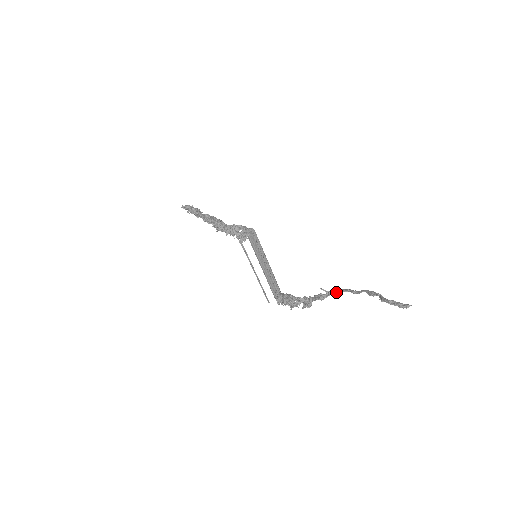
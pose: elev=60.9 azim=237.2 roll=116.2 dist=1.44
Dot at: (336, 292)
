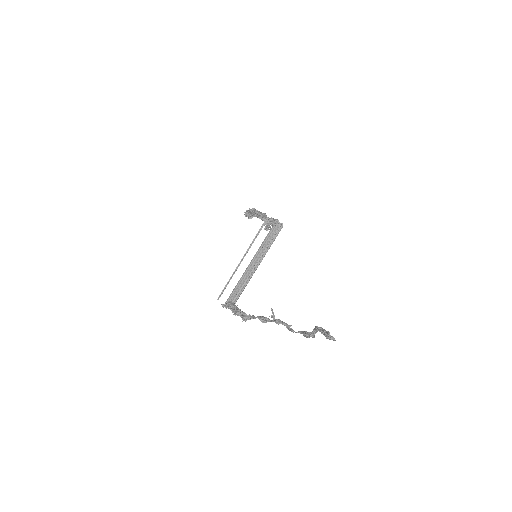
Dot at: (279, 321)
